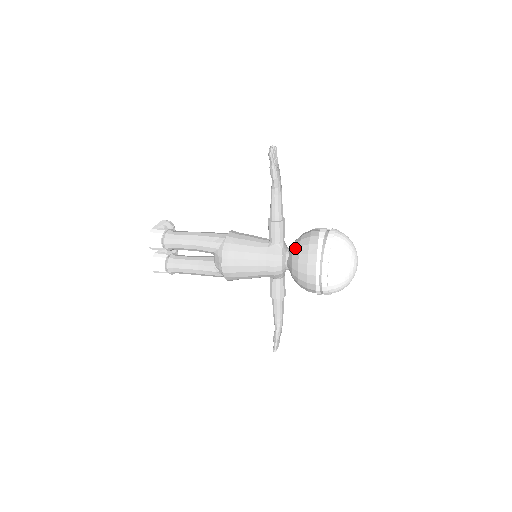
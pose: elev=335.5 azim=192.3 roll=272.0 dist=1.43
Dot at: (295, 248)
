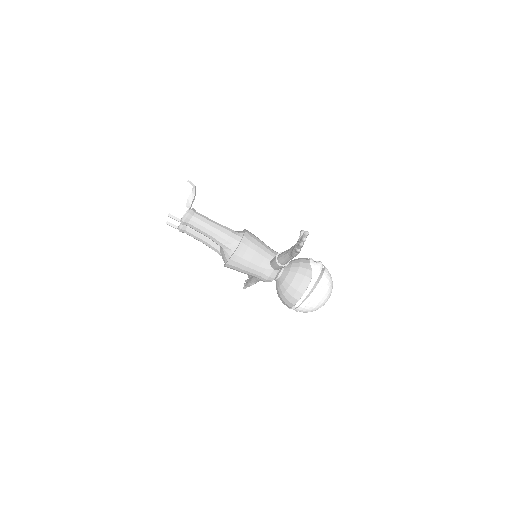
Dot at: (286, 282)
